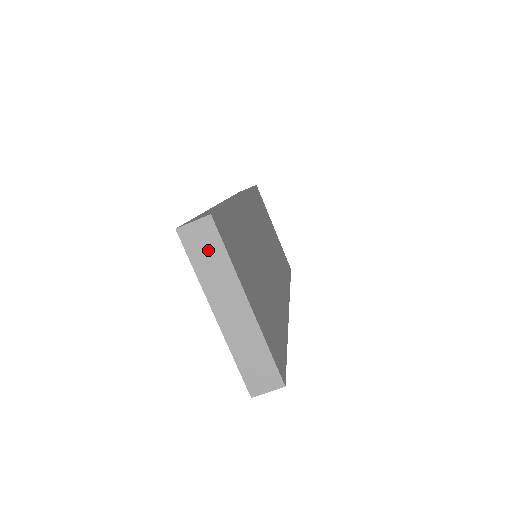
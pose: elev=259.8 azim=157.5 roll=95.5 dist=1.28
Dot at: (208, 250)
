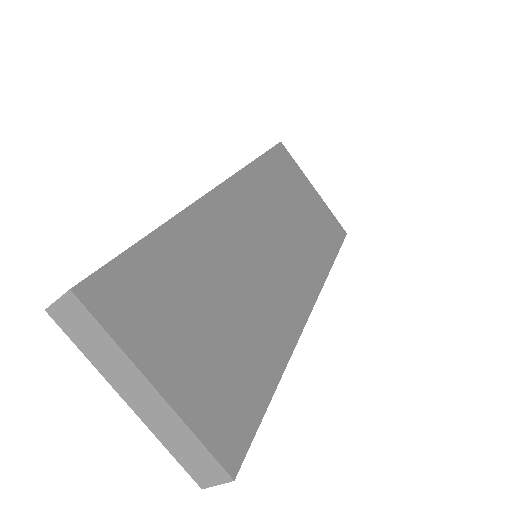
Dot at: (86, 331)
